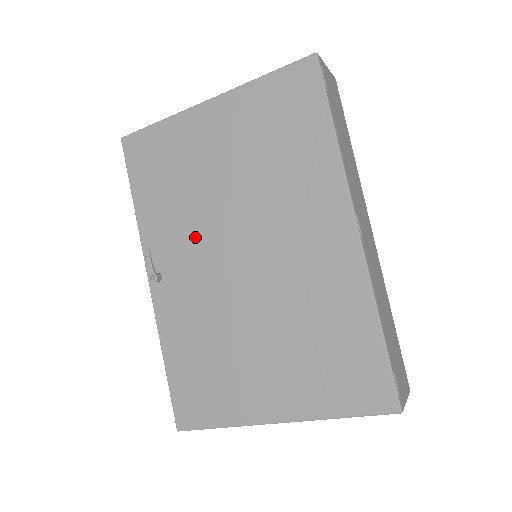
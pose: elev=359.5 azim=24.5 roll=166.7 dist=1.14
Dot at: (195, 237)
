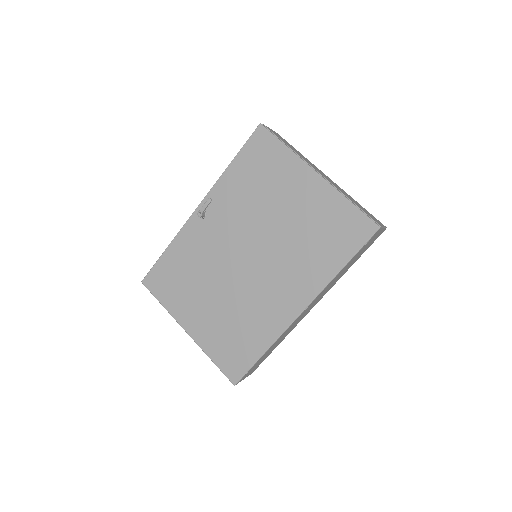
Dot at: (238, 222)
